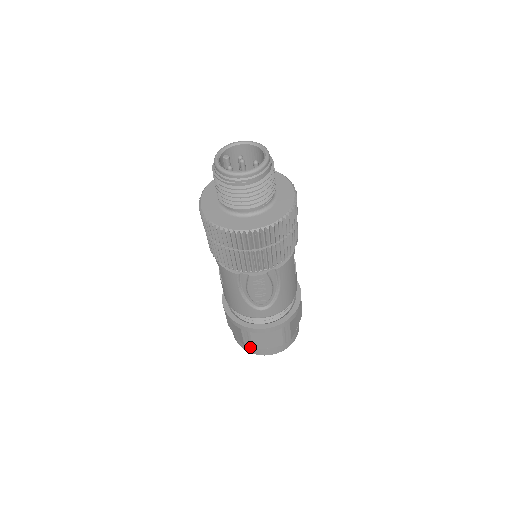
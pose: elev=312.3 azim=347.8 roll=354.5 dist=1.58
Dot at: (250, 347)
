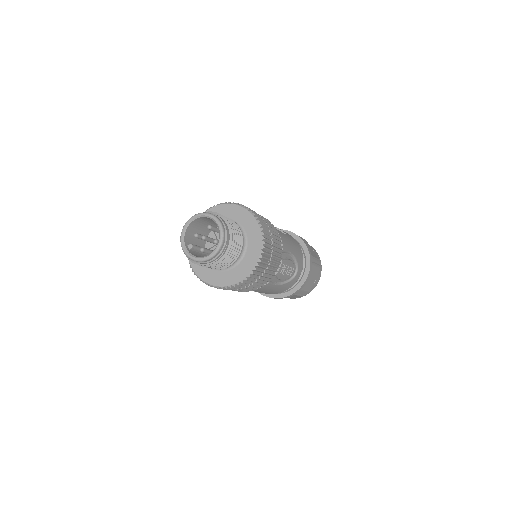
Dot at: (306, 293)
